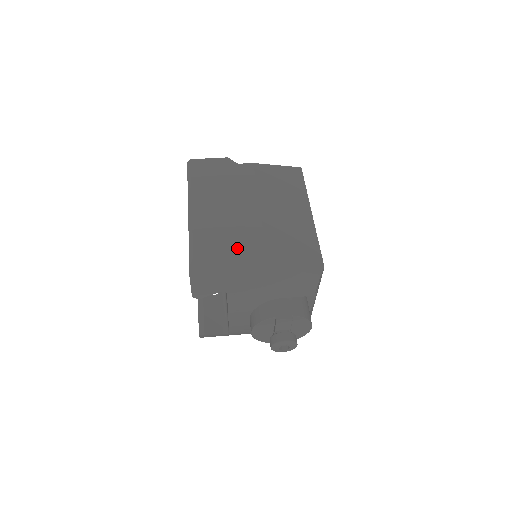
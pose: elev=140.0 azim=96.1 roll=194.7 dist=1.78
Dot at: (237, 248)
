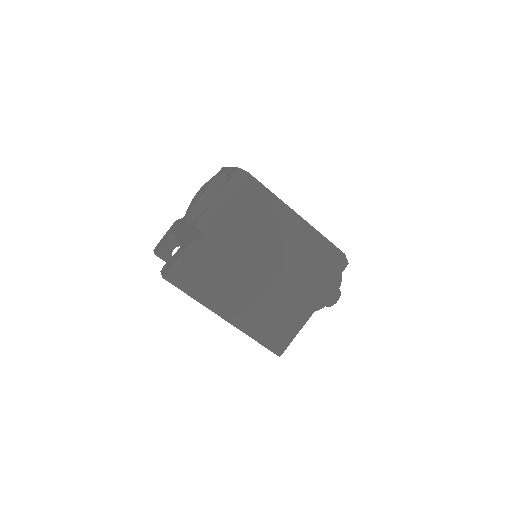
Dot at: (291, 311)
